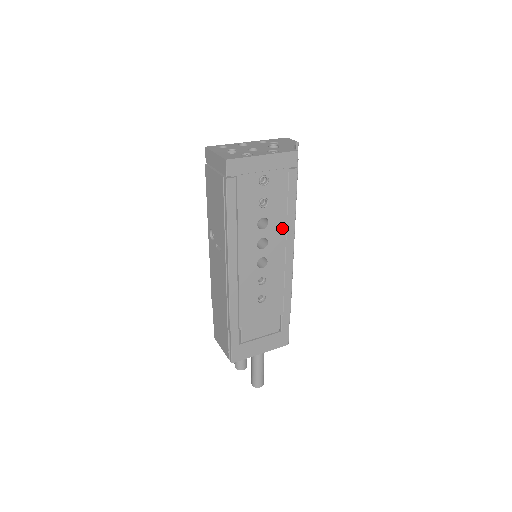
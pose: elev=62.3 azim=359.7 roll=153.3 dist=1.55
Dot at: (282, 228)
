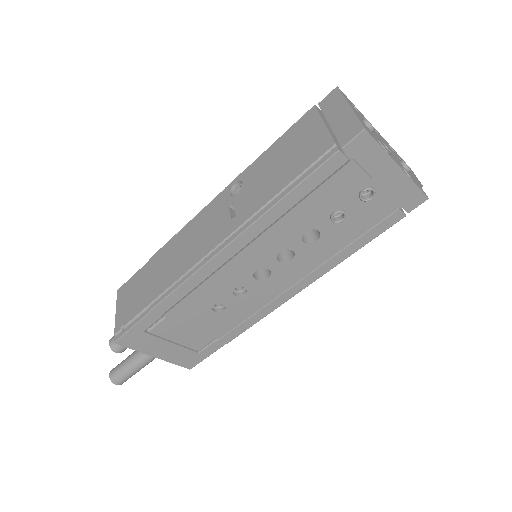
Dot at: (320, 259)
